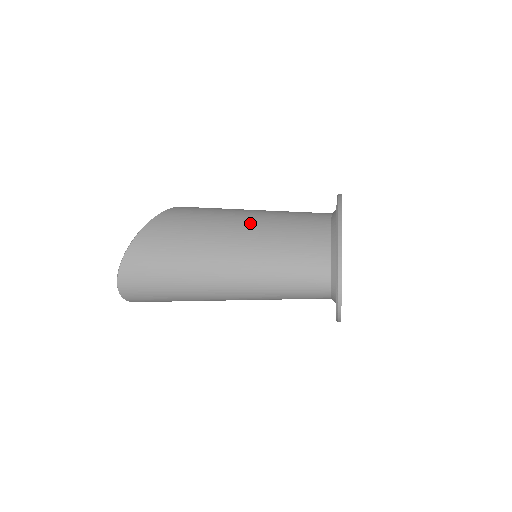
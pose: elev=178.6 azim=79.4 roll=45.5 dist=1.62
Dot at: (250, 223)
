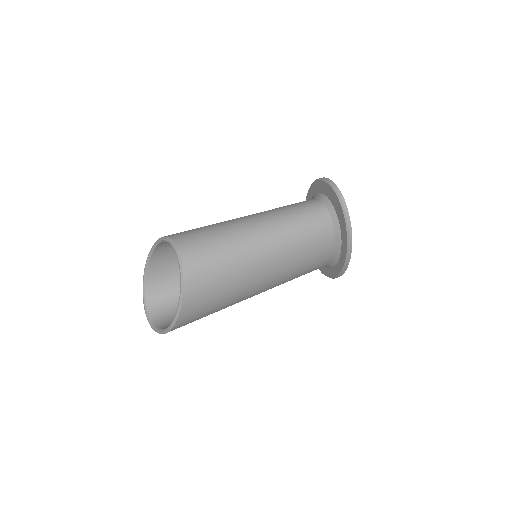
Dot at: (268, 283)
